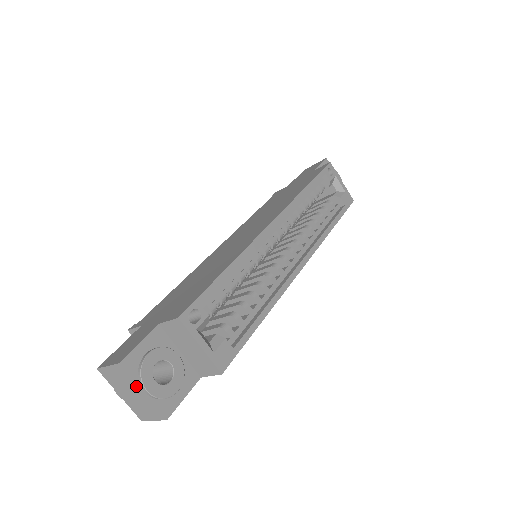
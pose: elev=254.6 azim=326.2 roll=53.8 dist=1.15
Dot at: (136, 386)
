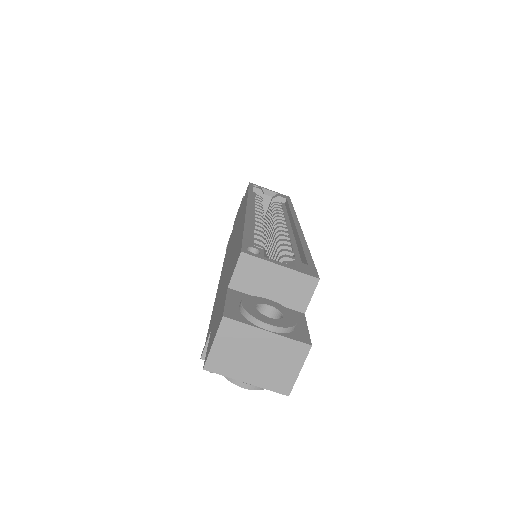
Dot at: (256, 332)
